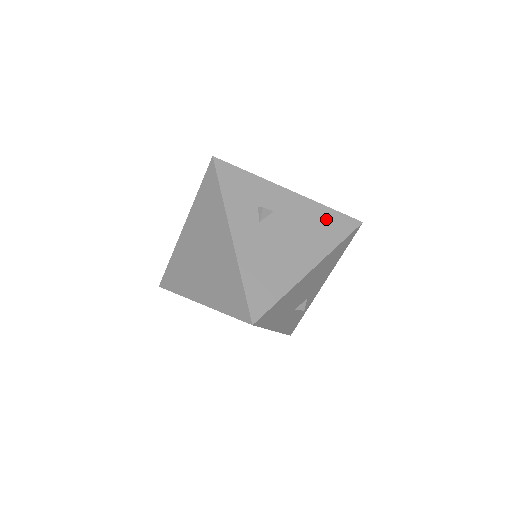
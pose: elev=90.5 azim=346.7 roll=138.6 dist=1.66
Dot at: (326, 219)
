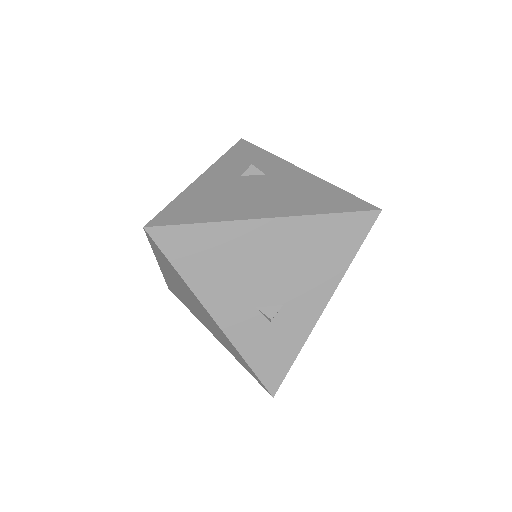
Dot at: (327, 194)
